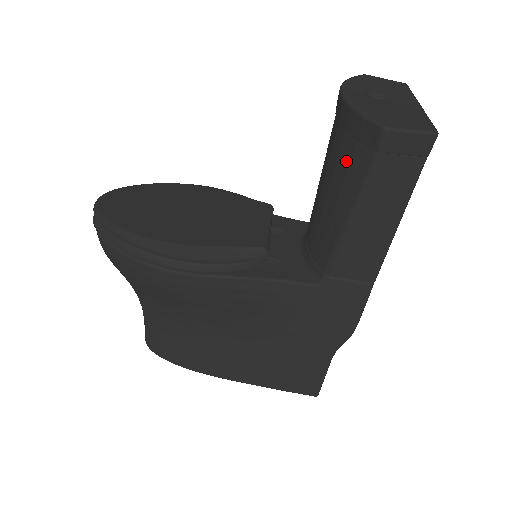
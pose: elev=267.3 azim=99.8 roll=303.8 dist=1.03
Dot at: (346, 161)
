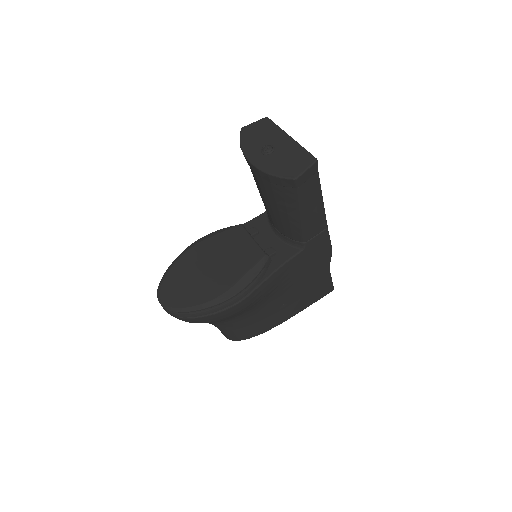
Dot at: (281, 195)
